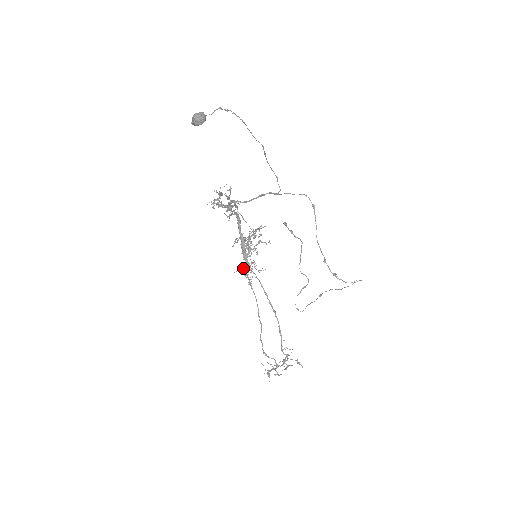
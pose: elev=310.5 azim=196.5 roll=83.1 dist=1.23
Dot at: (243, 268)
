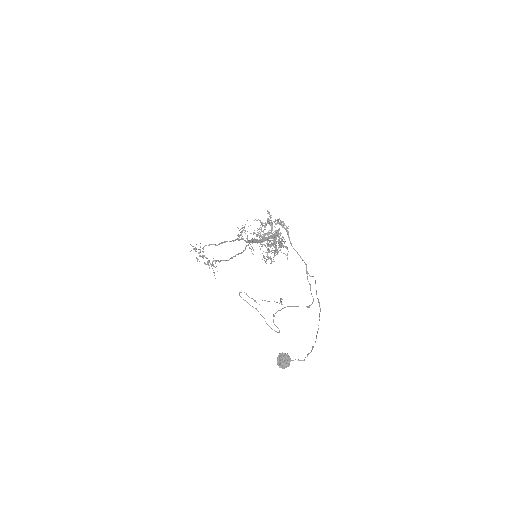
Dot at: (245, 231)
